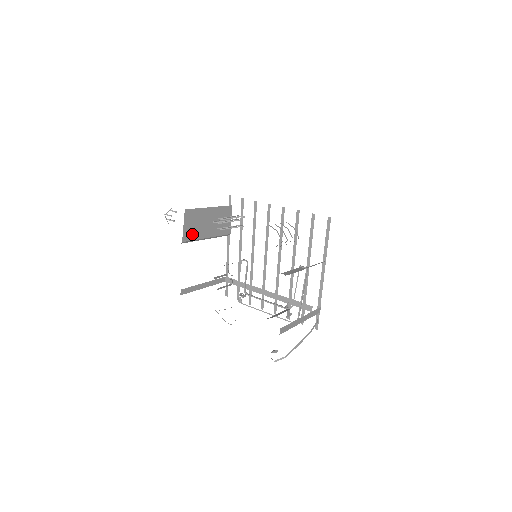
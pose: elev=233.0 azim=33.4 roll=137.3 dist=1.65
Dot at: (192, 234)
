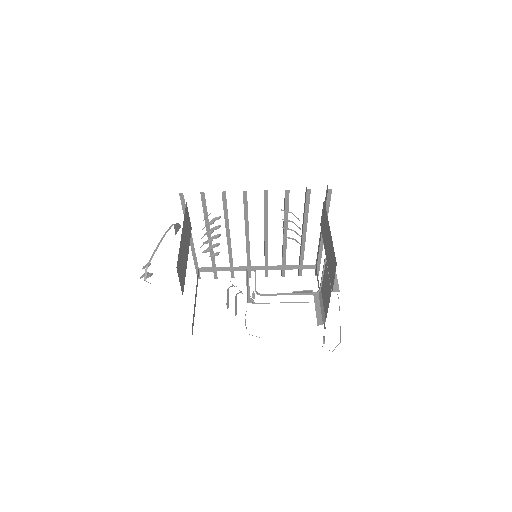
Dot at: (183, 278)
